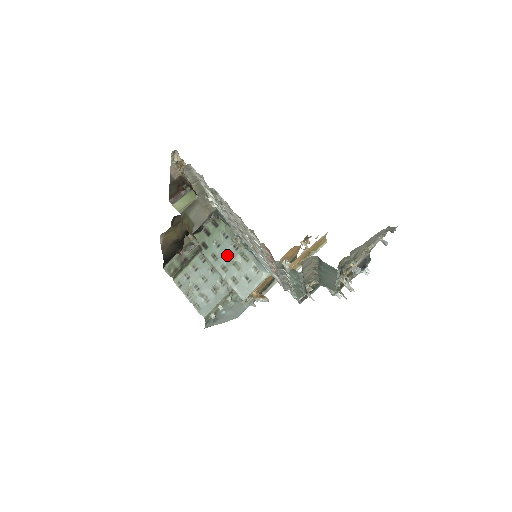
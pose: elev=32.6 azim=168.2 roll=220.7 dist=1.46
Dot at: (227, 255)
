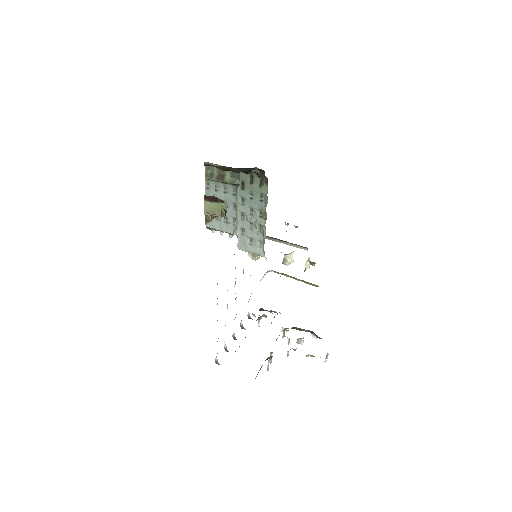
Dot at: (252, 211)
